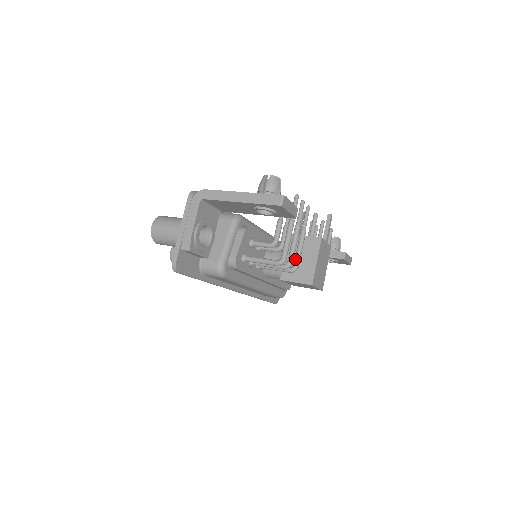
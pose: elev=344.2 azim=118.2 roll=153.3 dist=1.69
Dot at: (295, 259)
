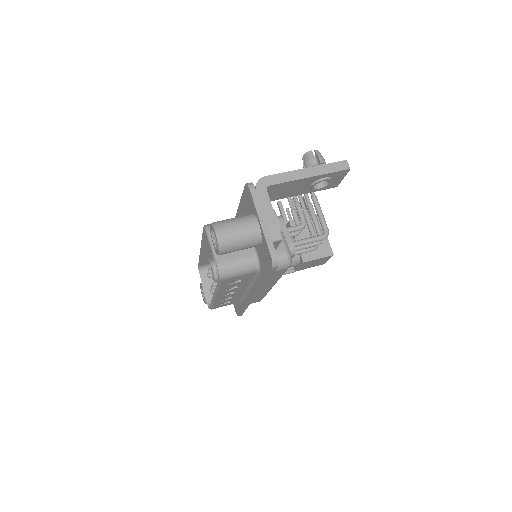
Dot at: occluded
